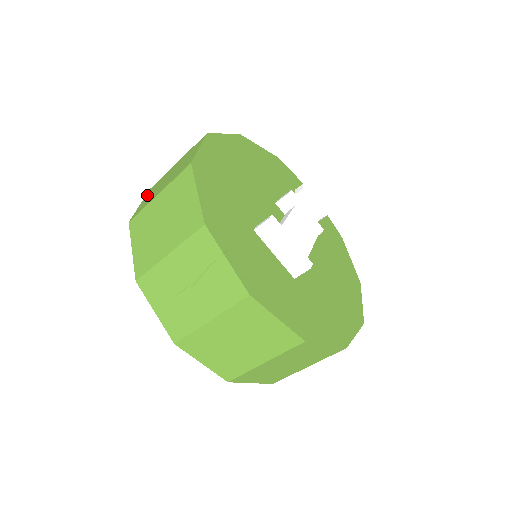
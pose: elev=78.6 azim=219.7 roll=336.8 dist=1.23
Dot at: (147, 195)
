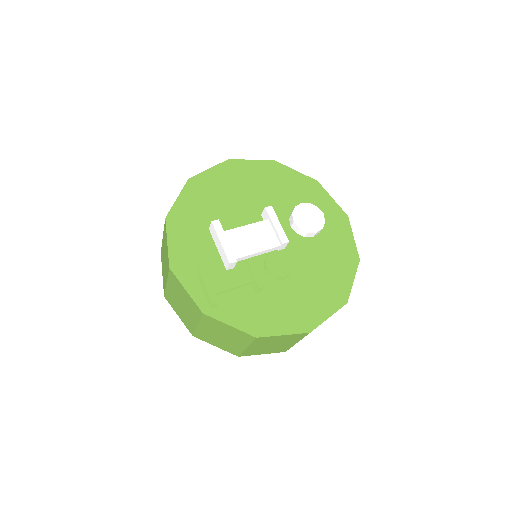
Dot at: occluded
